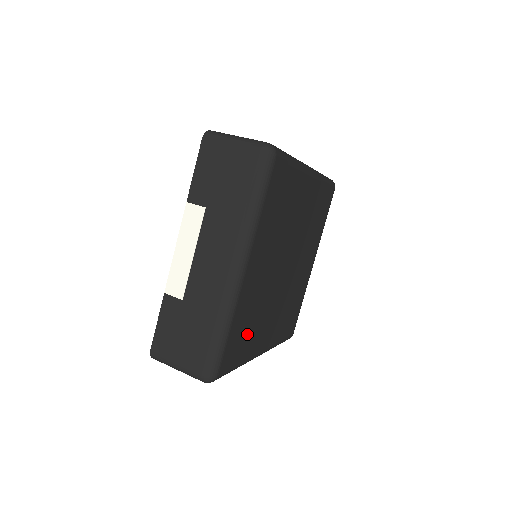
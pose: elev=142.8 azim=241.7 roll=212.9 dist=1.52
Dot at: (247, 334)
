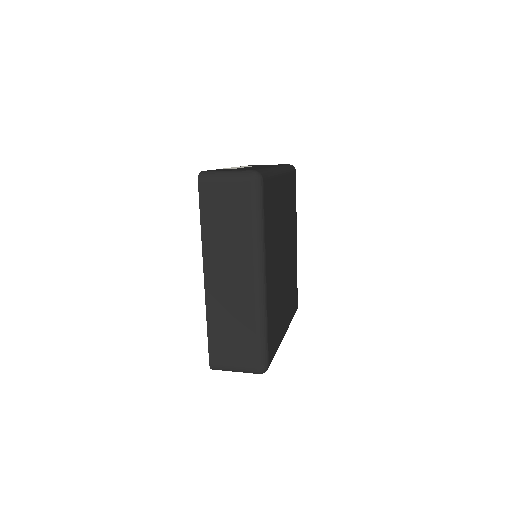
Dot at: (271, 218)
